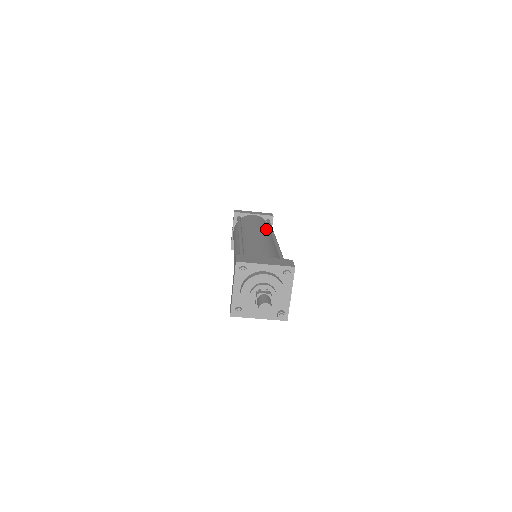
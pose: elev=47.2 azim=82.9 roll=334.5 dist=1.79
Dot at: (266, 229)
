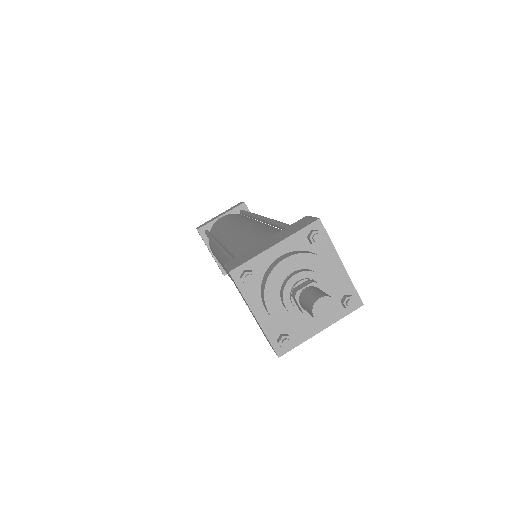
Dot at: (245, 218)
